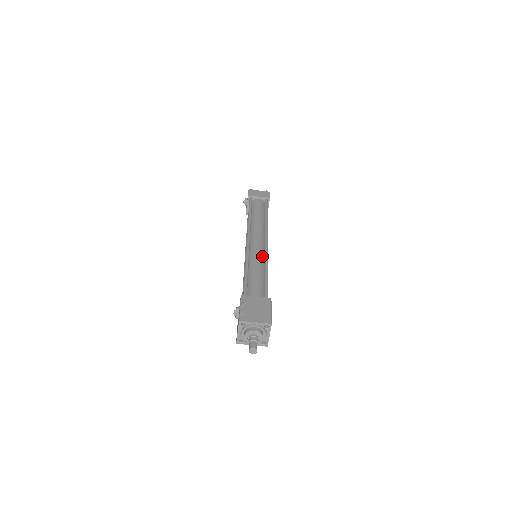
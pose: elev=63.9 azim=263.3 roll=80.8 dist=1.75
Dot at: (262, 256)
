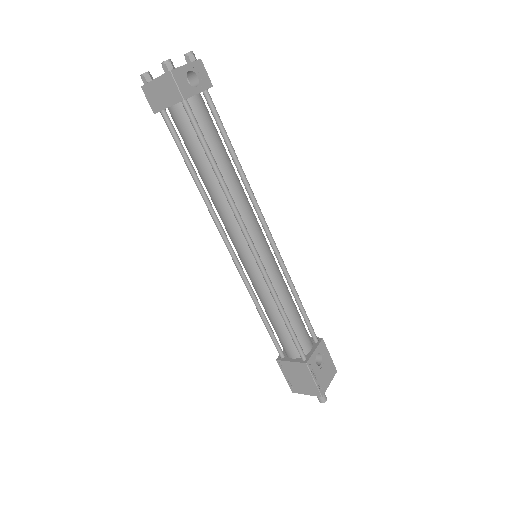
Dot at: (262, 278)
